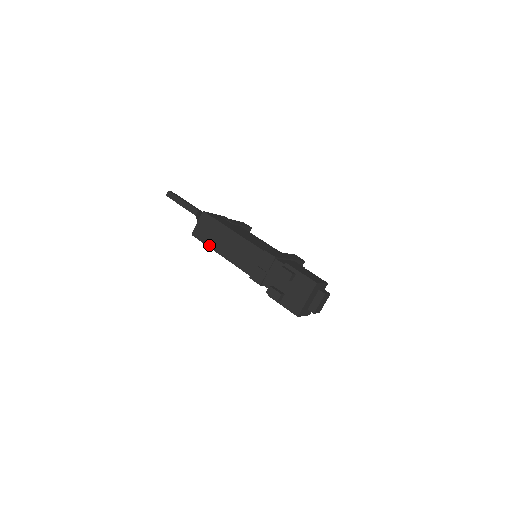
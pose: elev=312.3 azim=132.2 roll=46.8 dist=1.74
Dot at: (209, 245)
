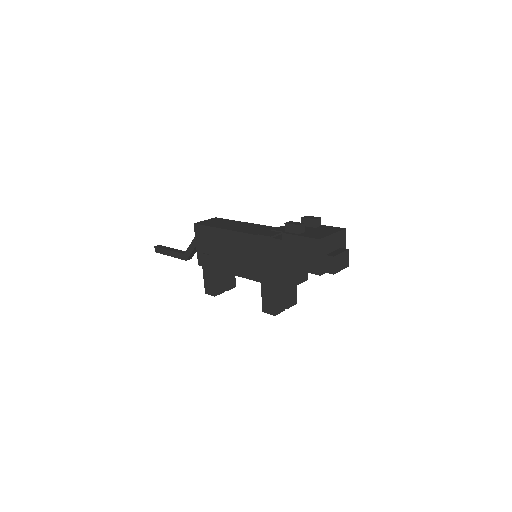
Dot at: (213, 226)
